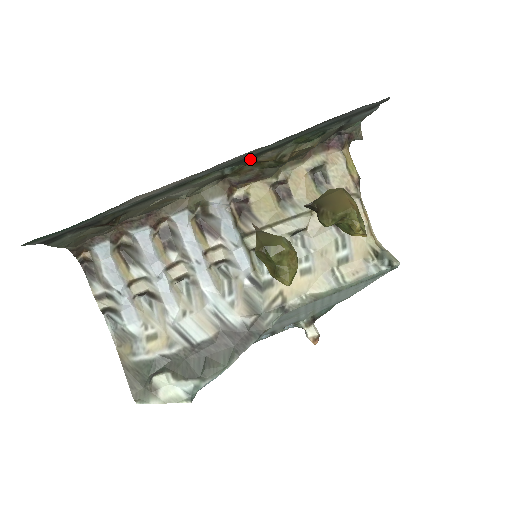
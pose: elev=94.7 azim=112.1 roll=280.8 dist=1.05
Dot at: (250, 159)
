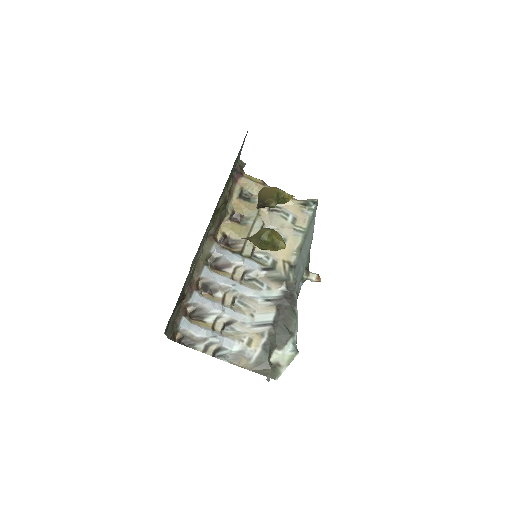
Dot at: (216, 209)
